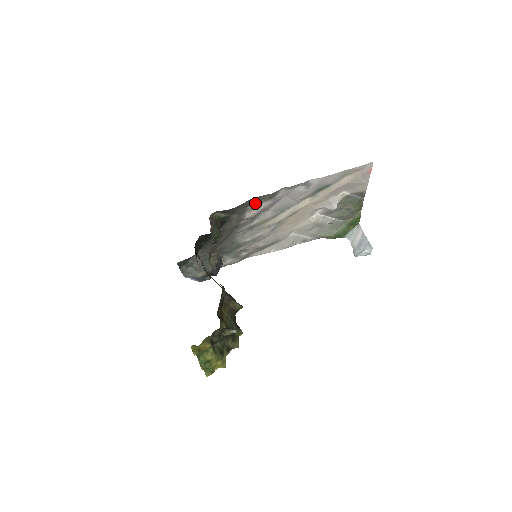
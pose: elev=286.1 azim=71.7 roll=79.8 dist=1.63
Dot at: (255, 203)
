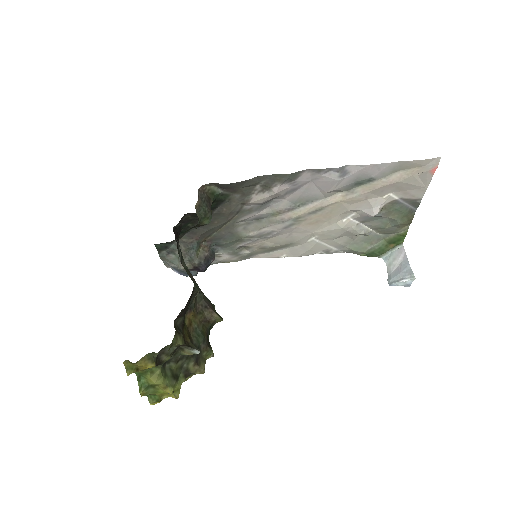
Dot at: (266, 183)
